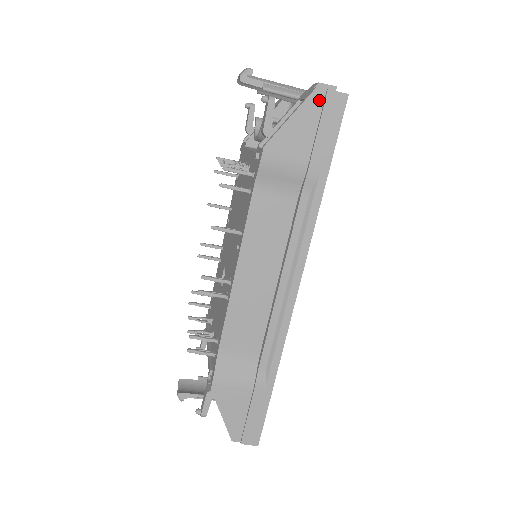
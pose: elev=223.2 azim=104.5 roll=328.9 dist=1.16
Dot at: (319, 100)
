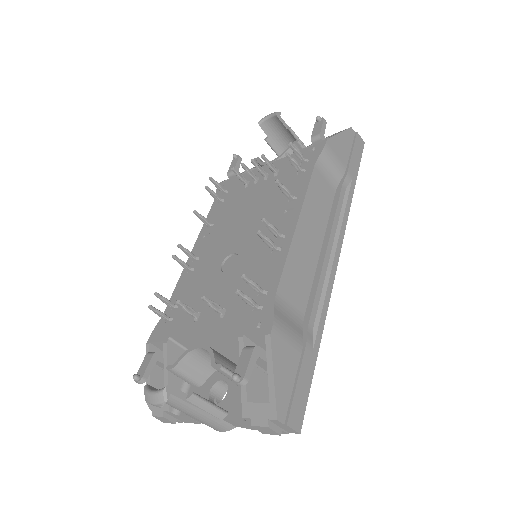
Dot at: (352, 135)
